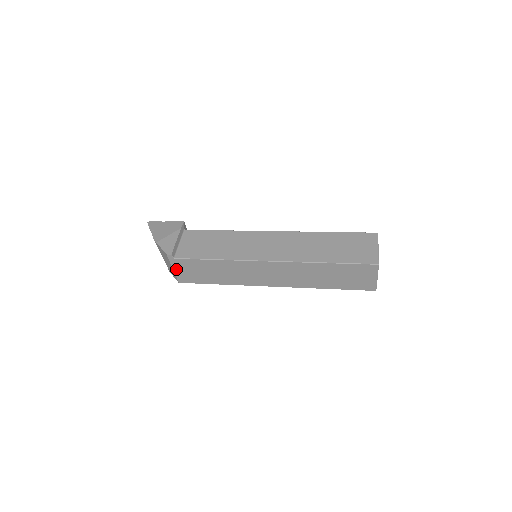
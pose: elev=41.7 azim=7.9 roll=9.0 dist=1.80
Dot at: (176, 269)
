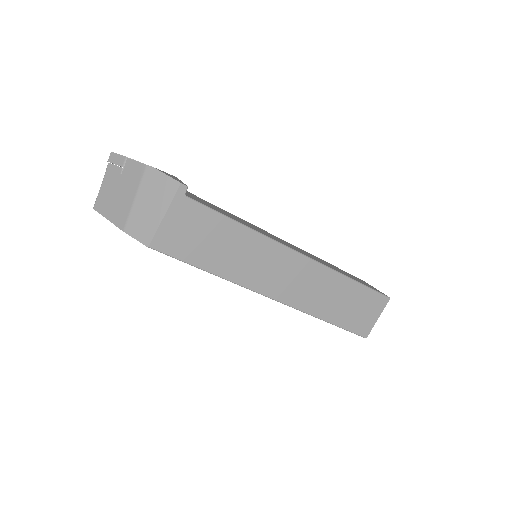
Dot at: (169, 217)
